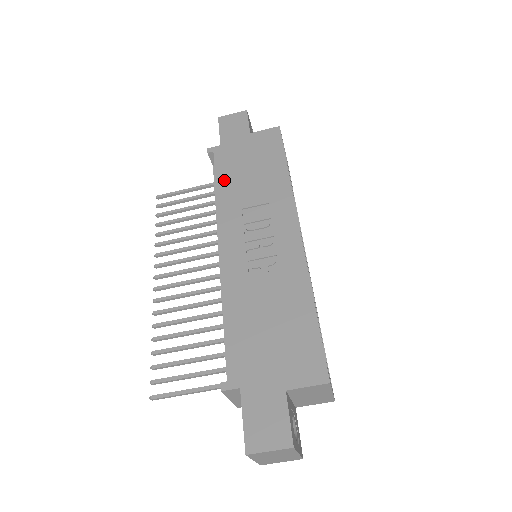
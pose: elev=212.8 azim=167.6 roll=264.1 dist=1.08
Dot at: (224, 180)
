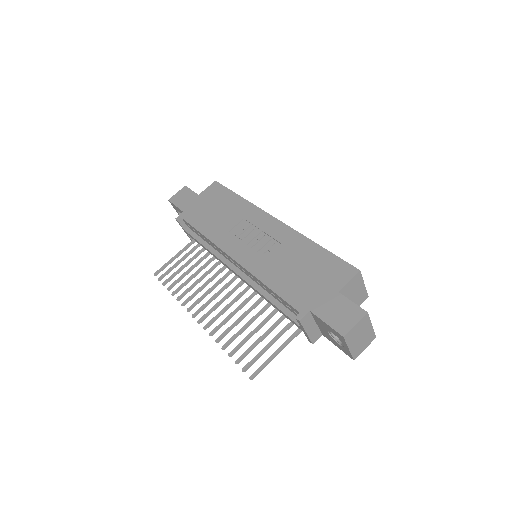
Dot at: (203, 226)
